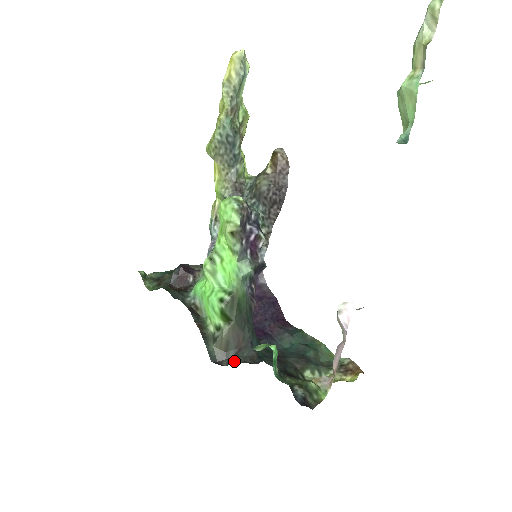
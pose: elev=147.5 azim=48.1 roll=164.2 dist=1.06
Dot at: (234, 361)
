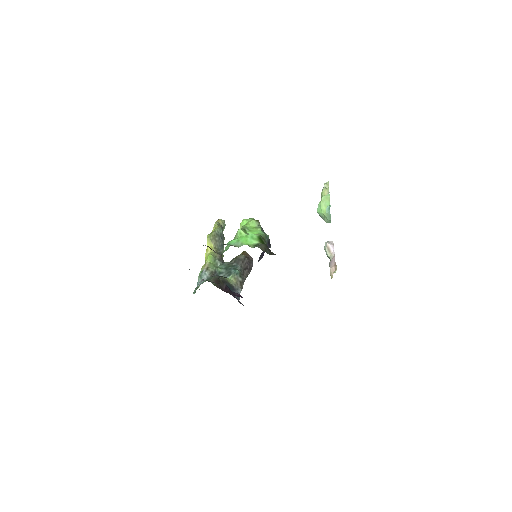
Dot at: occluded
